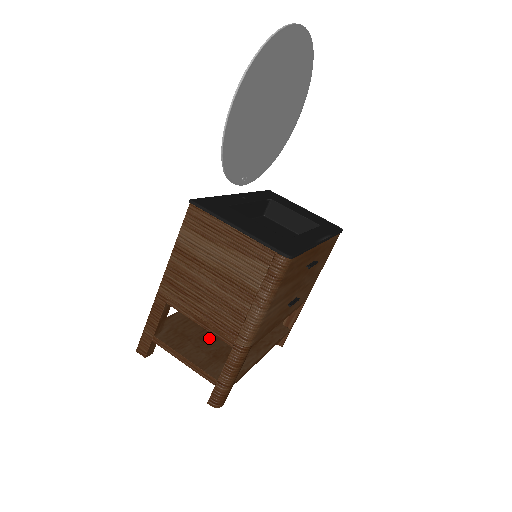
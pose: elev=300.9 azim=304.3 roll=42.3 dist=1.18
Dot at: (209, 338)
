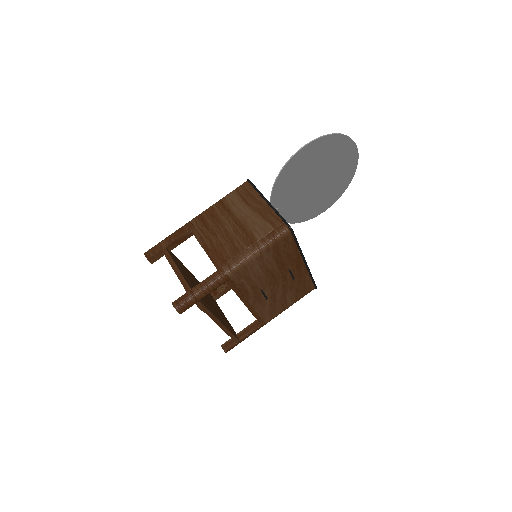
Dot at: (193, 283)
